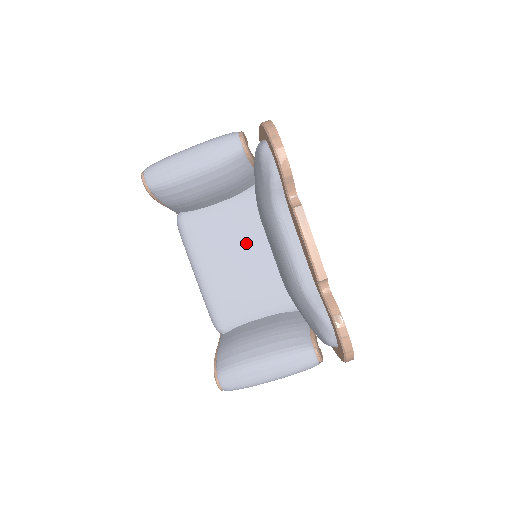
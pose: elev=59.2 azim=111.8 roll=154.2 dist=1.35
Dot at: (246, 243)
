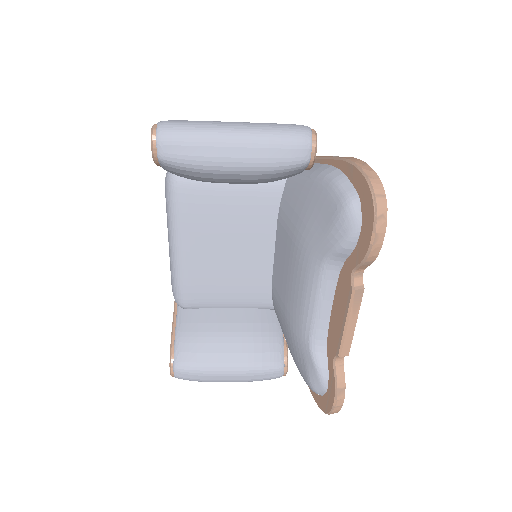
Dot at: (249, 237)
